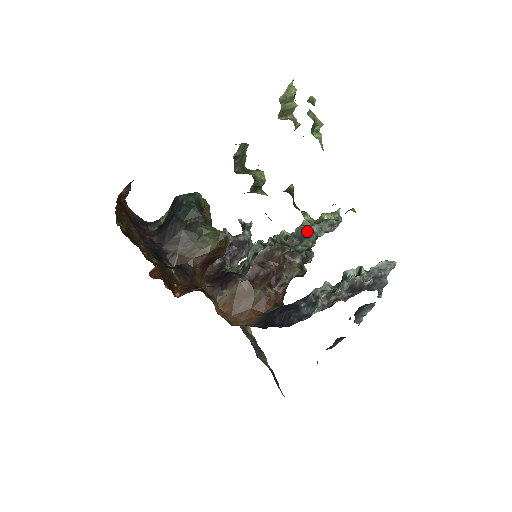
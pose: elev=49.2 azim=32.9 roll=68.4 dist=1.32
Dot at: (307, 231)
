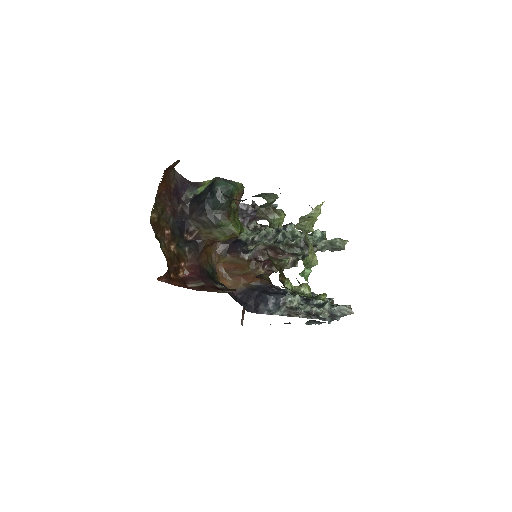
Dot at: occluded
